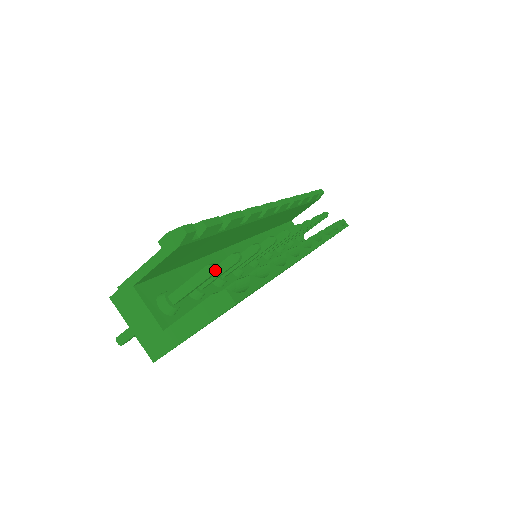
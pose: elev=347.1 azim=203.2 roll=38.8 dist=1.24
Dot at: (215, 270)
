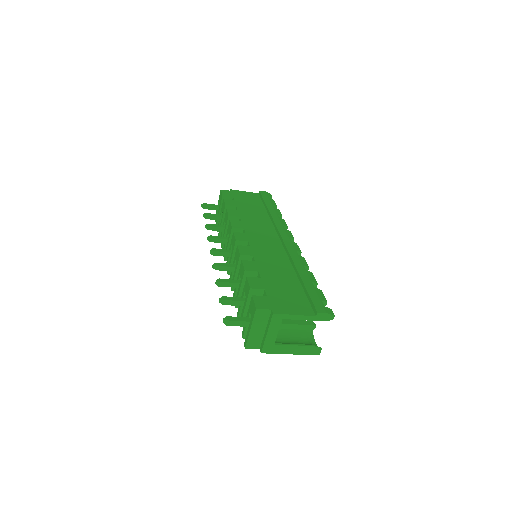
Dot at: (314, 328)
